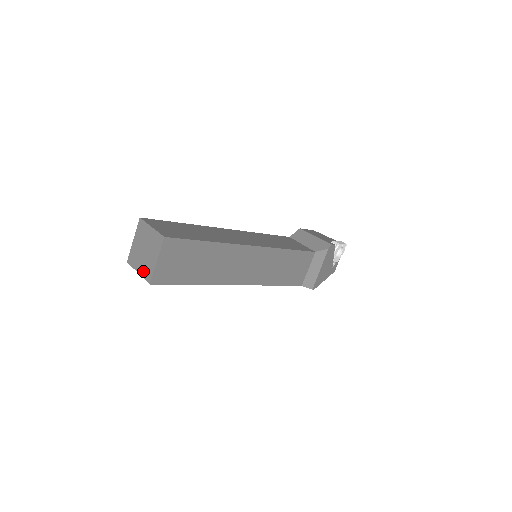
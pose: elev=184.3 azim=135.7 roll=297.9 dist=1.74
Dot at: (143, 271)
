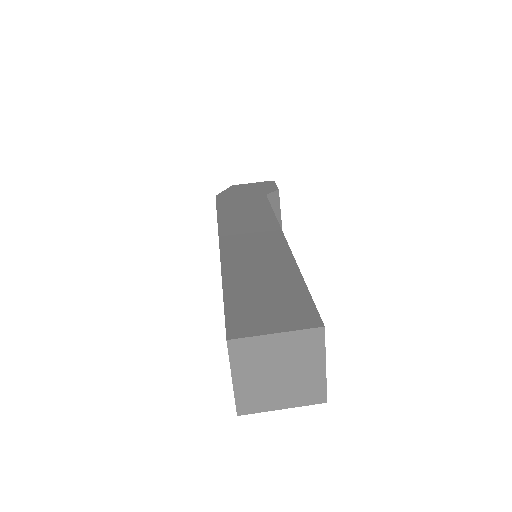
Dot at: (245, 391)
